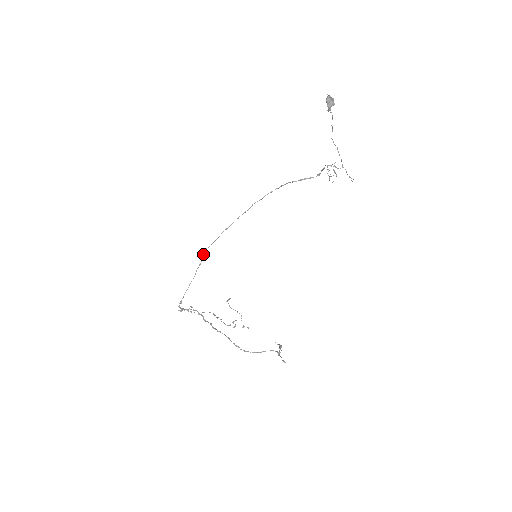
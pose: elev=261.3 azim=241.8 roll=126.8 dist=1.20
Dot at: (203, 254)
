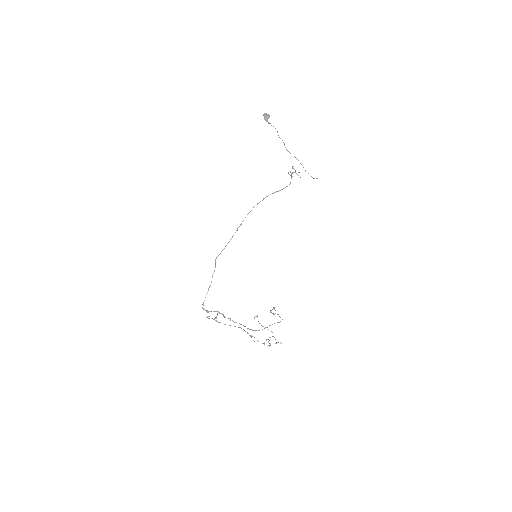
Dot at: (215, 262)
